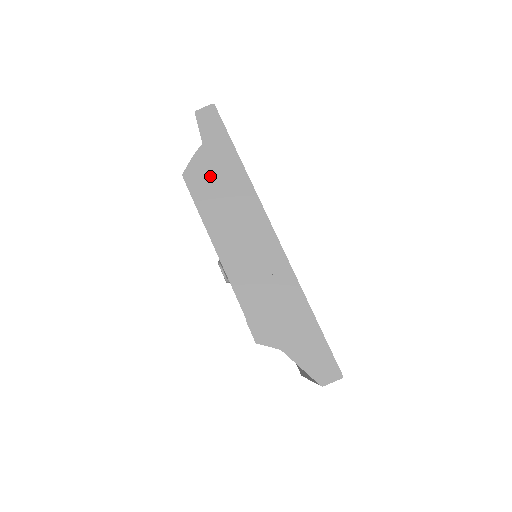
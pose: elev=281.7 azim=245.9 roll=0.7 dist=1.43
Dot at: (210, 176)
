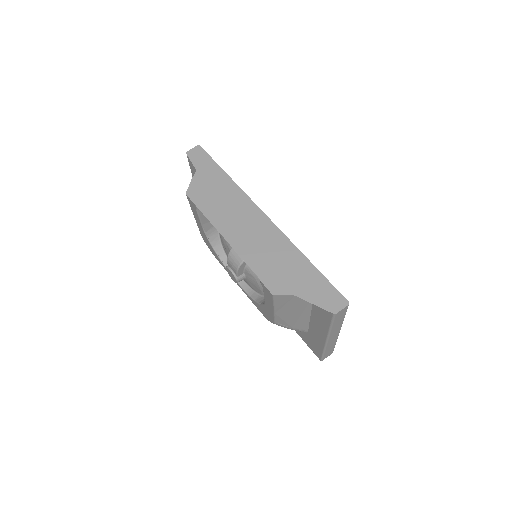
Dot at: (207, 190)
